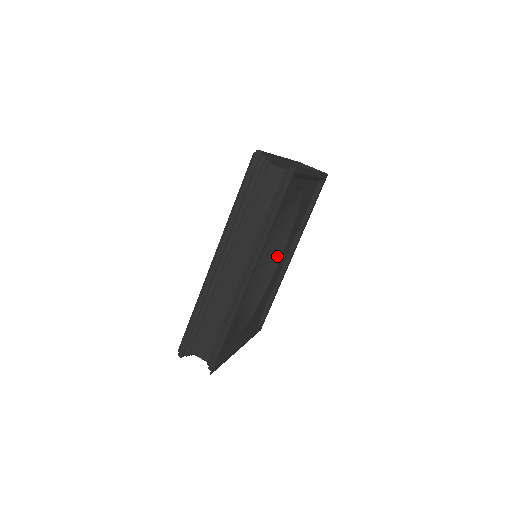
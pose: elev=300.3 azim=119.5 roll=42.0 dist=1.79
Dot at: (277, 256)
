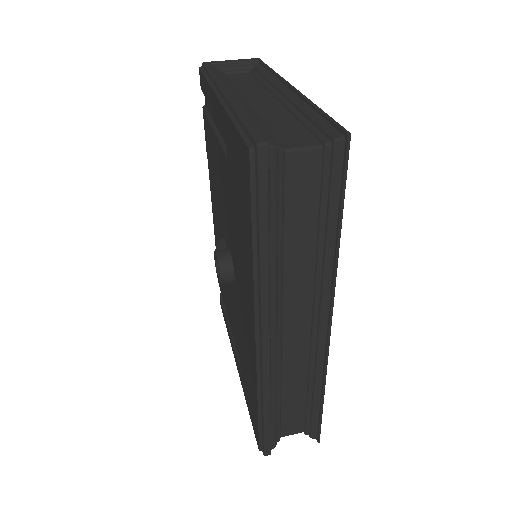
Dot at: occluded
